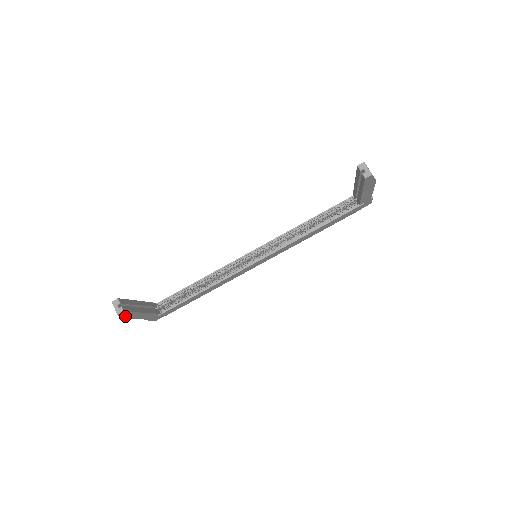
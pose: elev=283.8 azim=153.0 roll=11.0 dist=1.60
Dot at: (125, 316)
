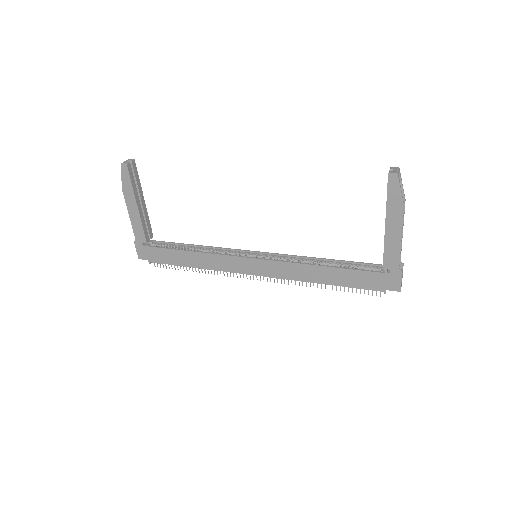
Dot at: (124, 182)
